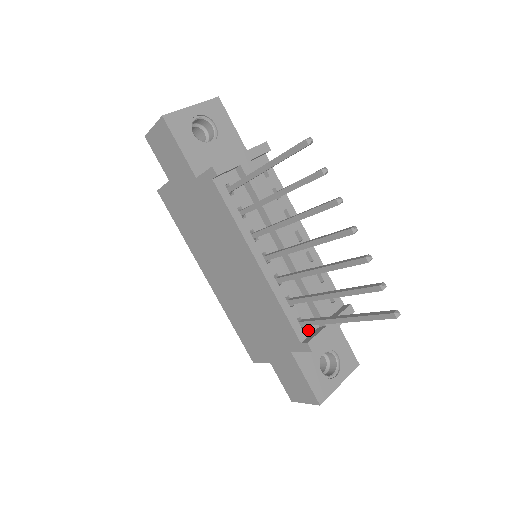
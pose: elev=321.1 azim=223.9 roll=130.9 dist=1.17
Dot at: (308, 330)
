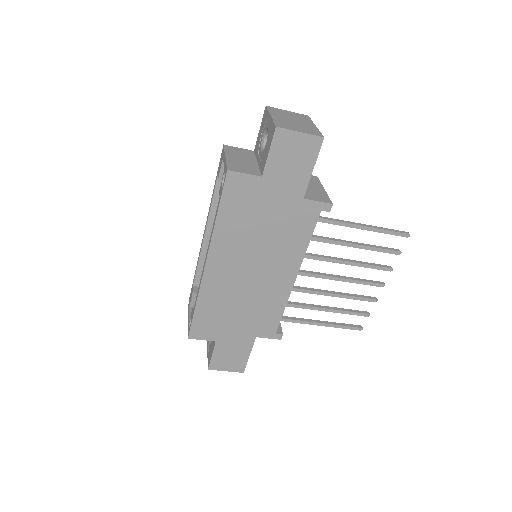
Dot at: occluded
